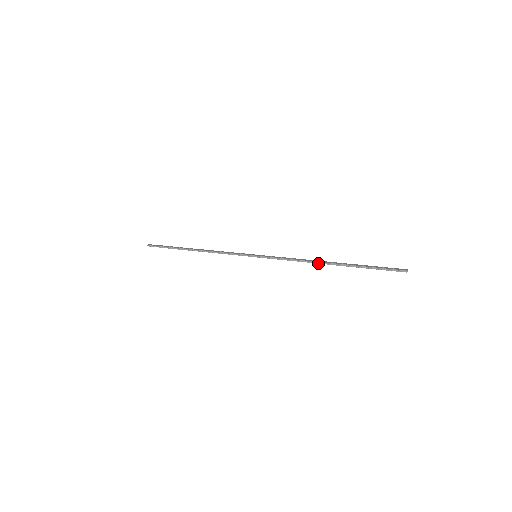
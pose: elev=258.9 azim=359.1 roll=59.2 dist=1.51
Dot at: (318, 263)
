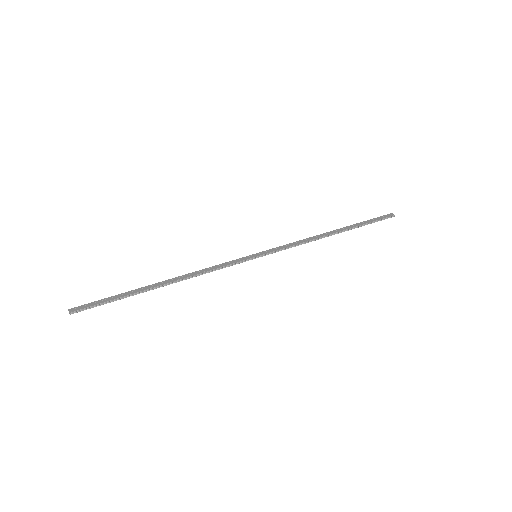
Dot at: occluded
